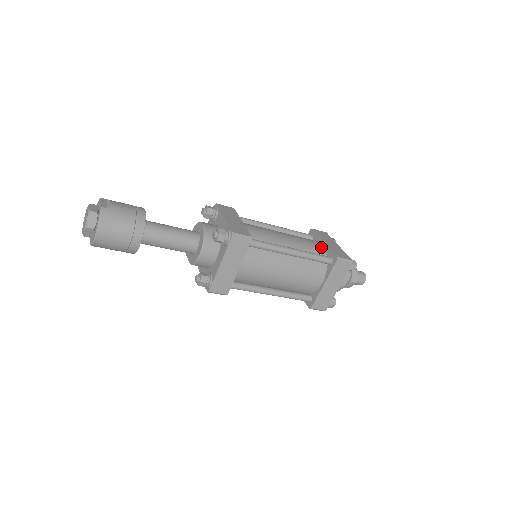
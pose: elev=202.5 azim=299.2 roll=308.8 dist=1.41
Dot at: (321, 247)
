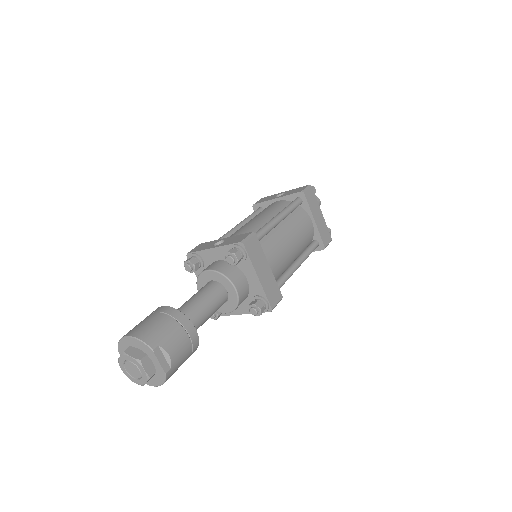
Dot at: (312, 229)
